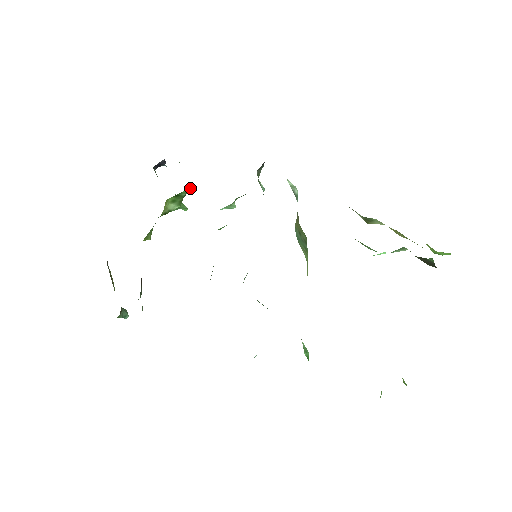
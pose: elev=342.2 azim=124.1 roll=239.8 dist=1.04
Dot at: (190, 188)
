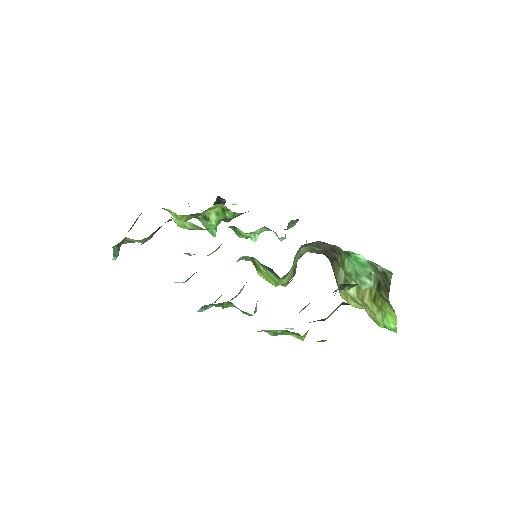
Dot at: (233, 216)
